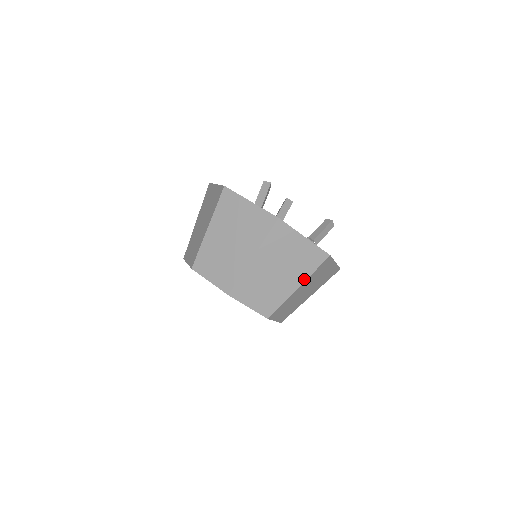
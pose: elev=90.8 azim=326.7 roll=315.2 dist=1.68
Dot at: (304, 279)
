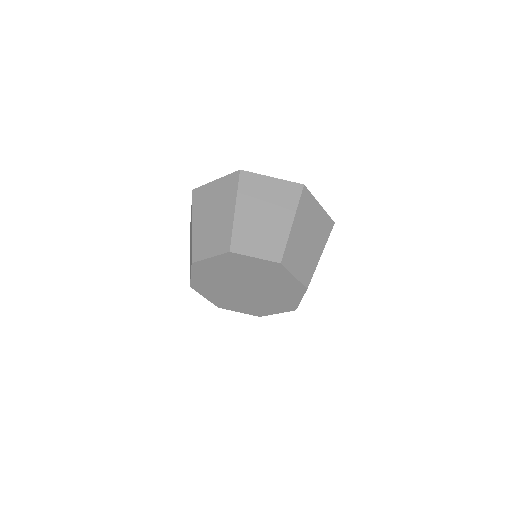
Dot at: (293, 213)
